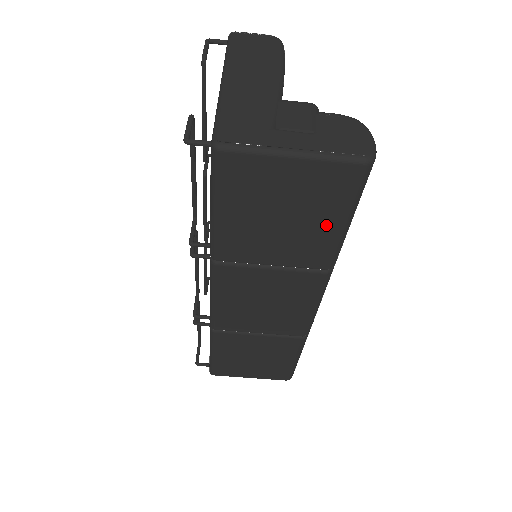
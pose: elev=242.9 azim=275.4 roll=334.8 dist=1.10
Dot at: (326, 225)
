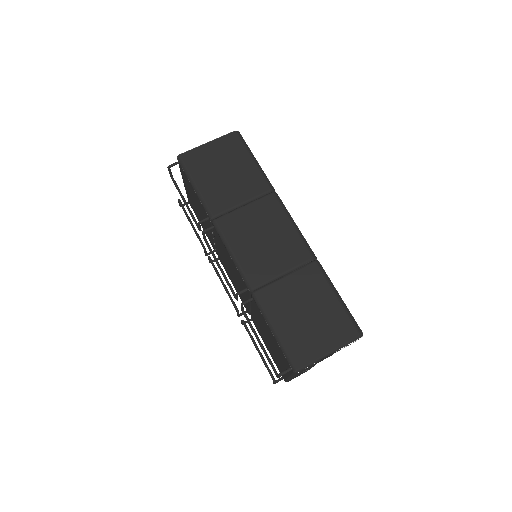
Dot at: (246, 164)
